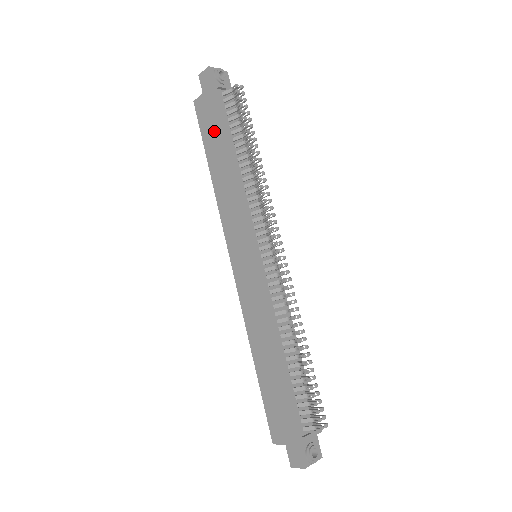
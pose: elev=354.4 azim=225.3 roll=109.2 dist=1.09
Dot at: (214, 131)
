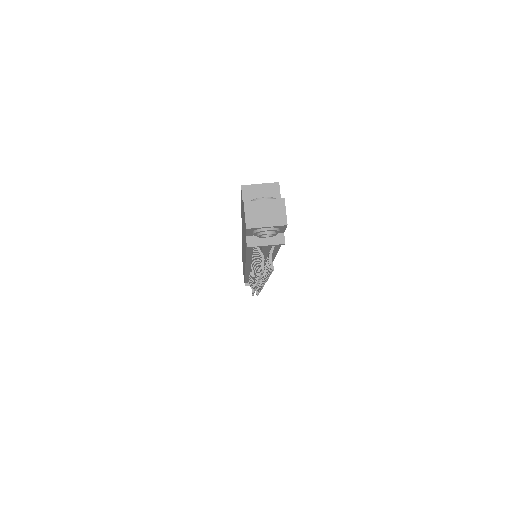
Dot at: occluded
